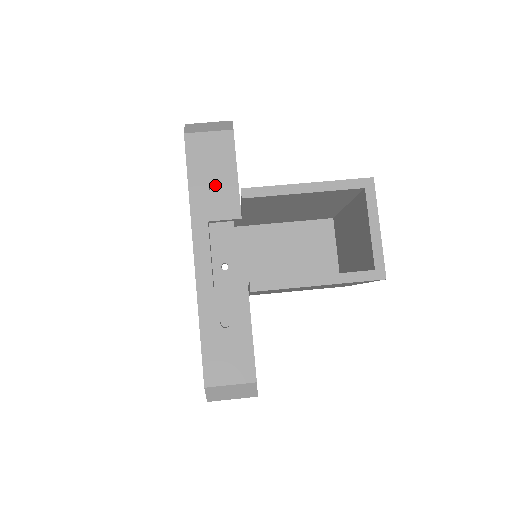
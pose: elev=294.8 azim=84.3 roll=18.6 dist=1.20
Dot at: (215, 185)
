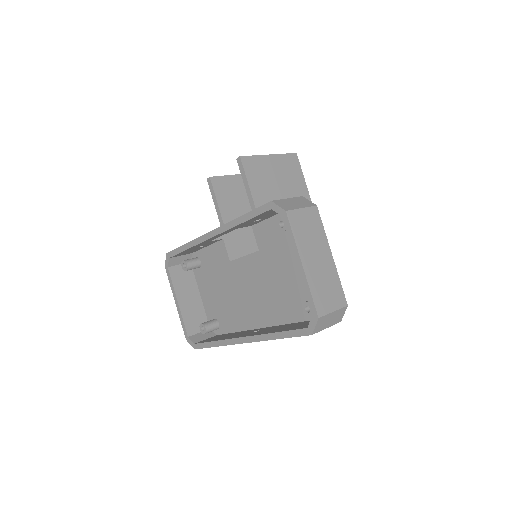
Dot at: (200, 247)
